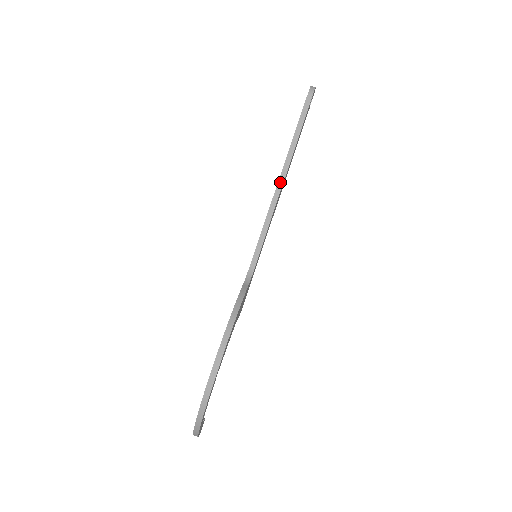
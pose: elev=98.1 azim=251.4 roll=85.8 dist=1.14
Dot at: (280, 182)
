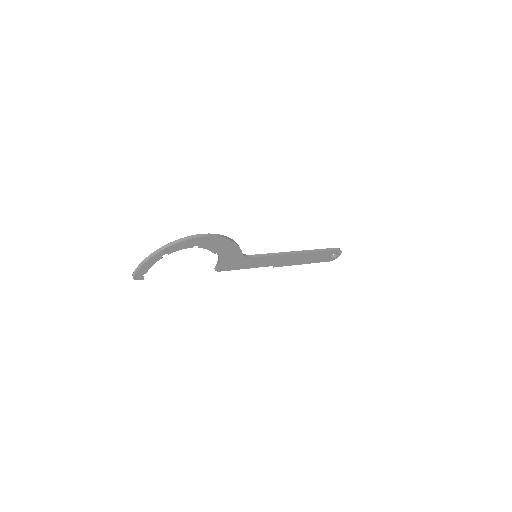
Dot at: (295, 252)
